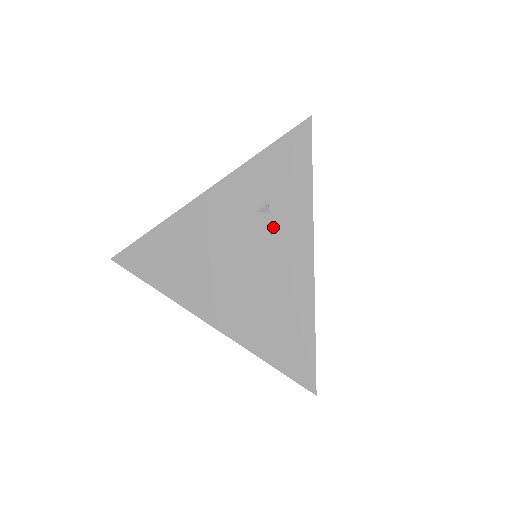
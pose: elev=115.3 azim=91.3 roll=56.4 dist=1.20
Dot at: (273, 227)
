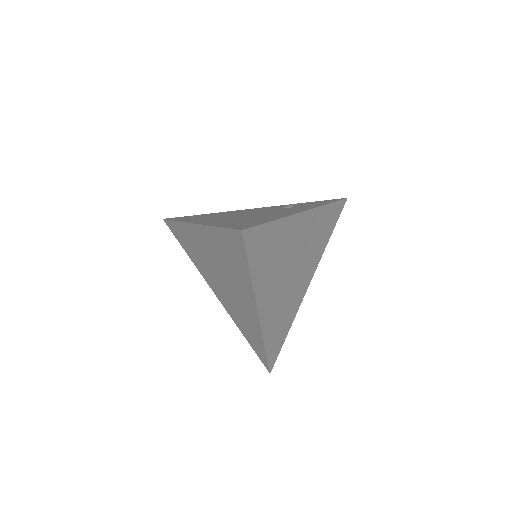
Dot at: (288, 209)
